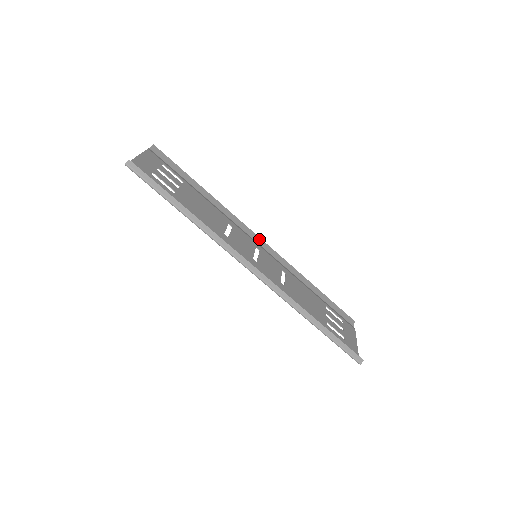
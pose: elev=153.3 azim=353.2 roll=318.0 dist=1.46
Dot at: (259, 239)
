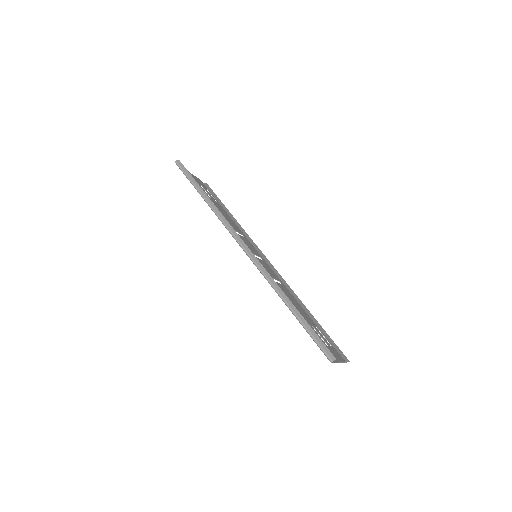
Dot at: (268, 261)
